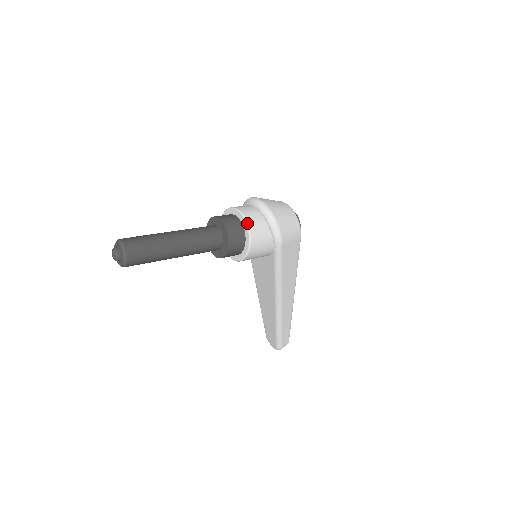
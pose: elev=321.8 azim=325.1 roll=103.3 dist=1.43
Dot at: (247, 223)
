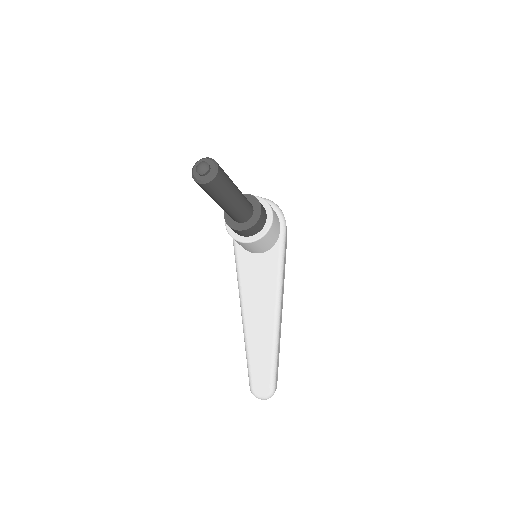
Dot at: occluded
